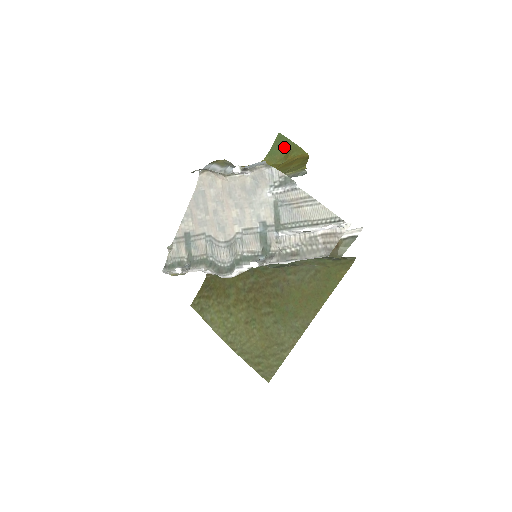
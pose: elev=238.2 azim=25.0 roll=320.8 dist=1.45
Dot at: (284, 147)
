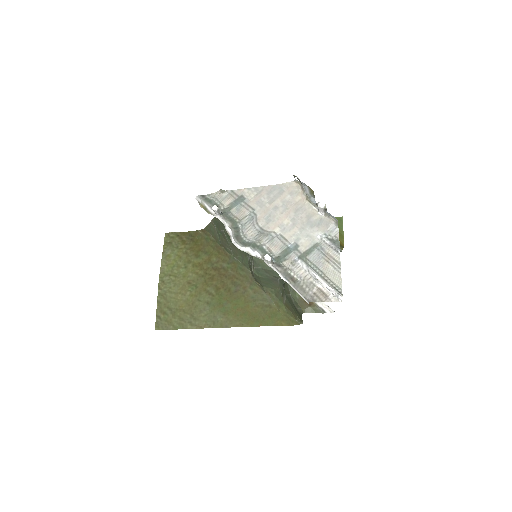
Dot at: occluded
